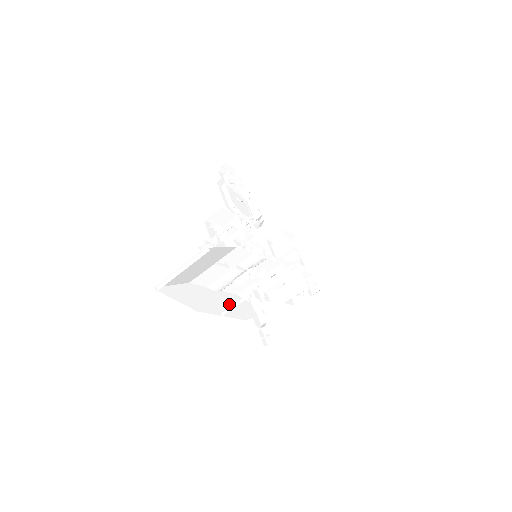
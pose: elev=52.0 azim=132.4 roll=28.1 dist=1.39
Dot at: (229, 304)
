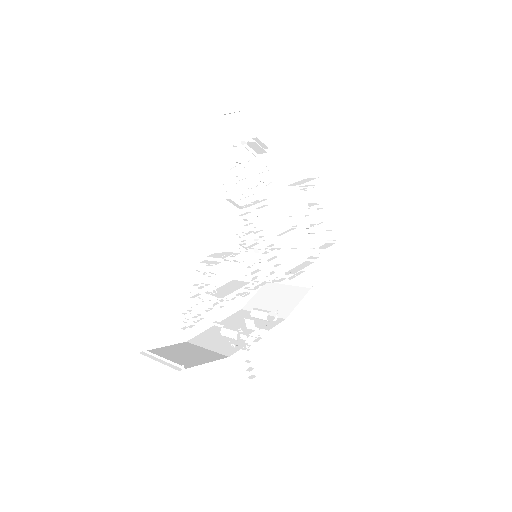
Dot at: occluded
